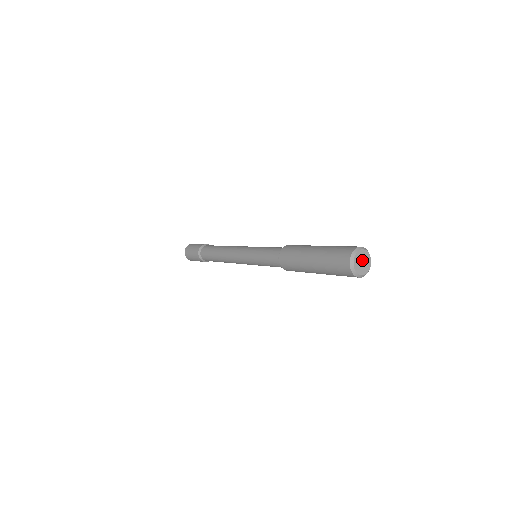
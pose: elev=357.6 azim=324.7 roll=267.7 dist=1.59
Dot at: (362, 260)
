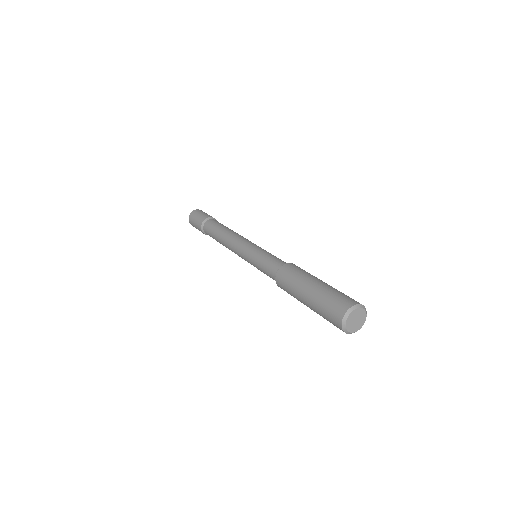
Dot at: (355, 319)
